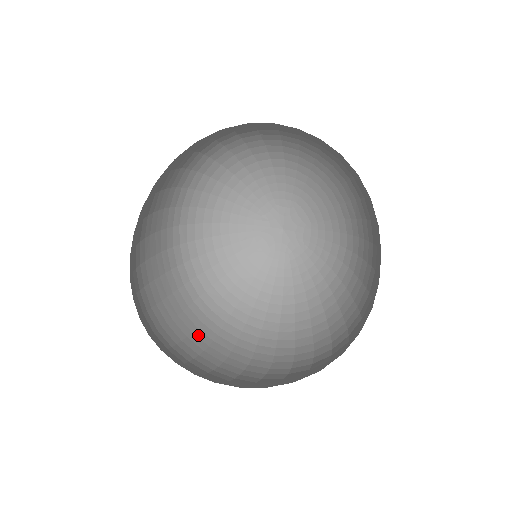
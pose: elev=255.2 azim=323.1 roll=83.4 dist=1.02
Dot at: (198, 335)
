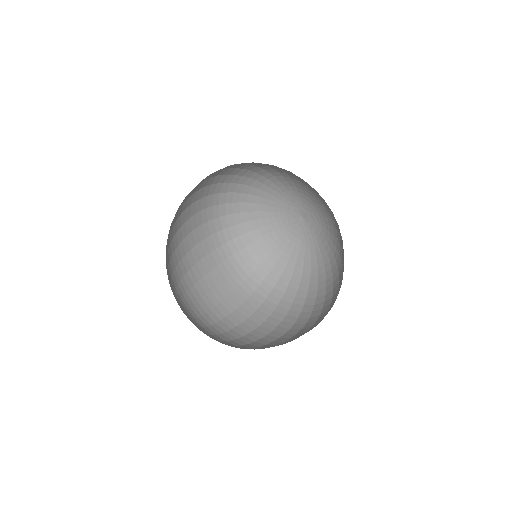
Dot at: (257, 315)
